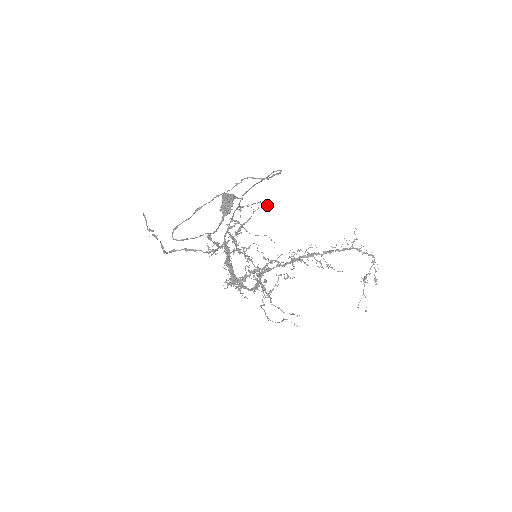
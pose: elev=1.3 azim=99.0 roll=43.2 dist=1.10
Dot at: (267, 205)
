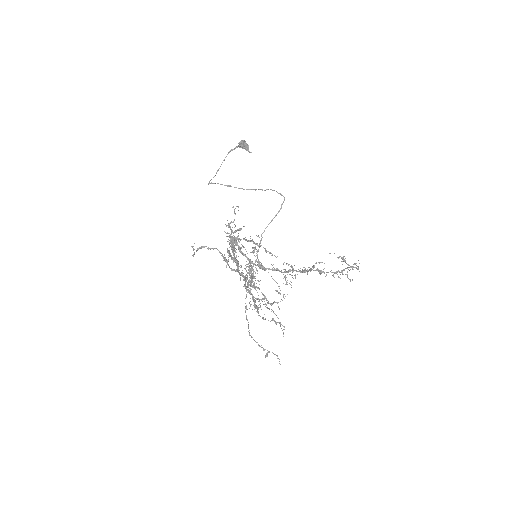
Dot at: (283, 294)
